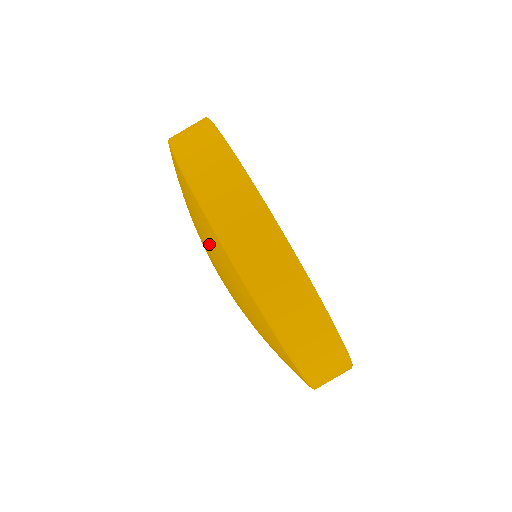
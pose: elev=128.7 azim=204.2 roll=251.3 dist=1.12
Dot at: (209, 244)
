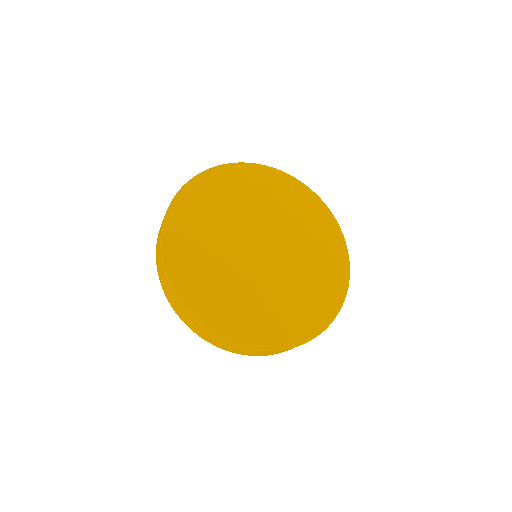
Dot at: occluded
